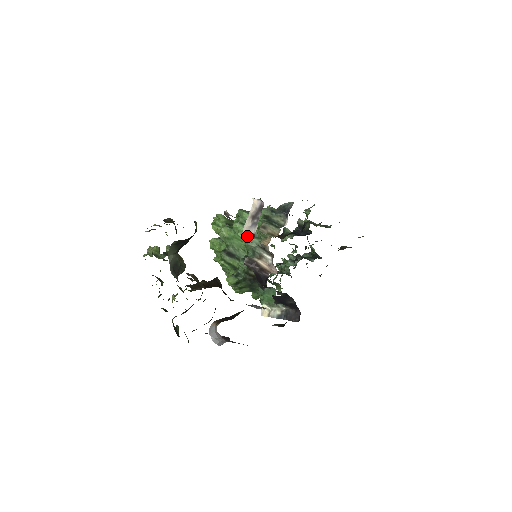
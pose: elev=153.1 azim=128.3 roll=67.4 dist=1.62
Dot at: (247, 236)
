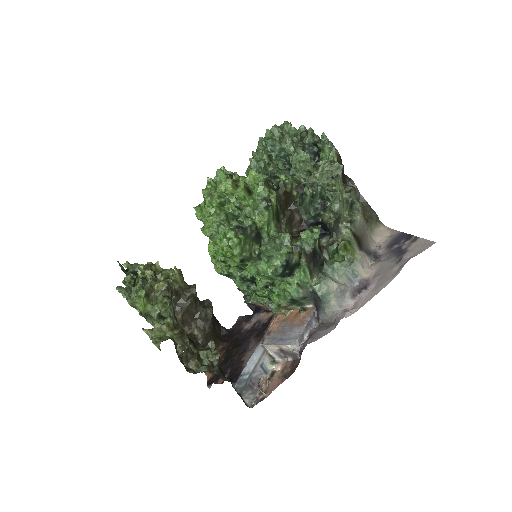
Dot at: (260, 281)
